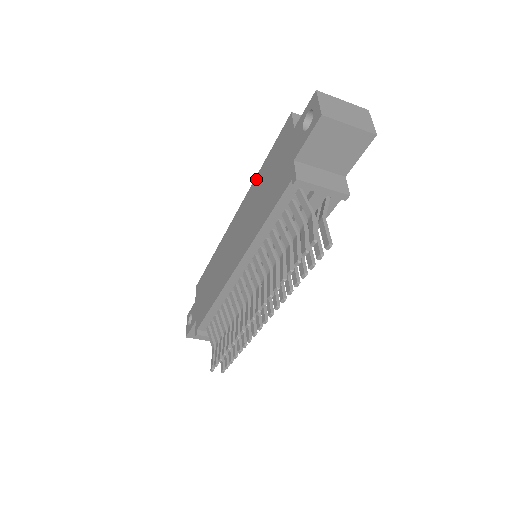
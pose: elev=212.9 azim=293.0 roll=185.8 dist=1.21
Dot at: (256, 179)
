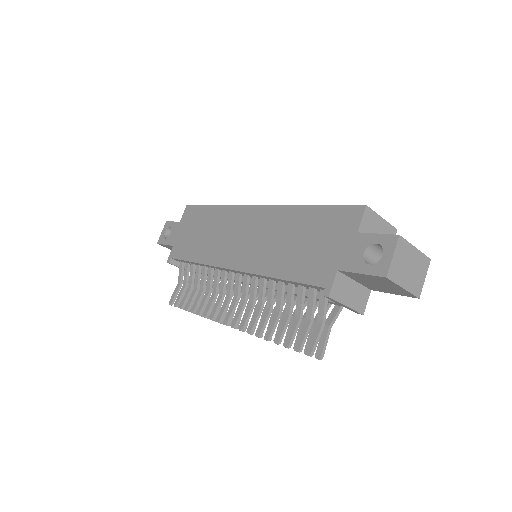
Dot at: (295, 209)
